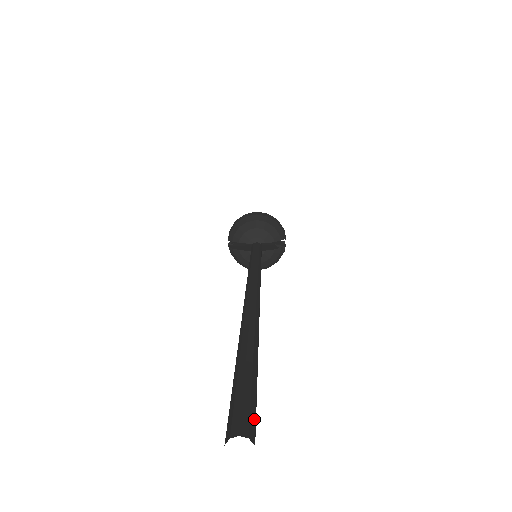
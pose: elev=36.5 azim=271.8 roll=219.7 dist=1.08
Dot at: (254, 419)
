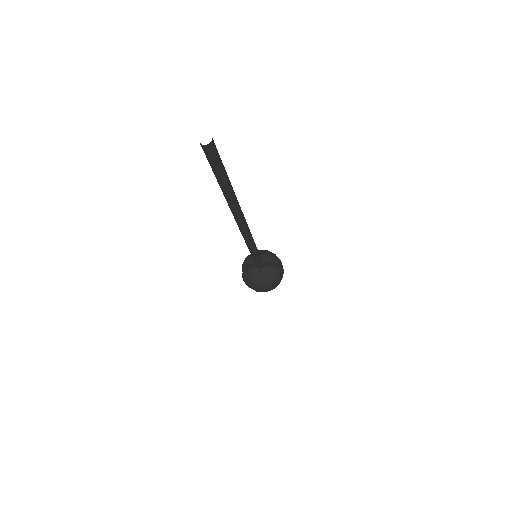
Dot at: (215, 146)
